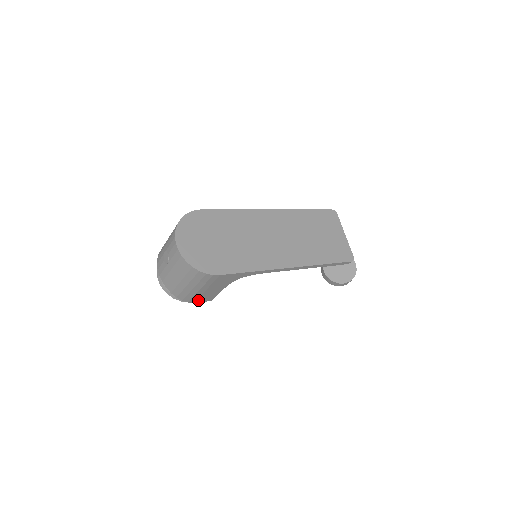
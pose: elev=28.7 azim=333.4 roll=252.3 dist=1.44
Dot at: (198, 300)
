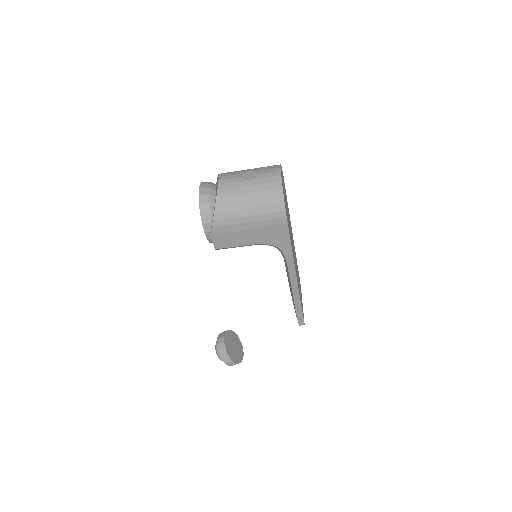
Dot at: (218, 235)
